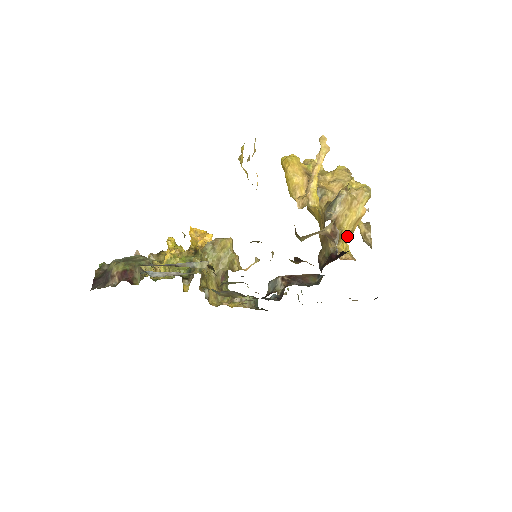
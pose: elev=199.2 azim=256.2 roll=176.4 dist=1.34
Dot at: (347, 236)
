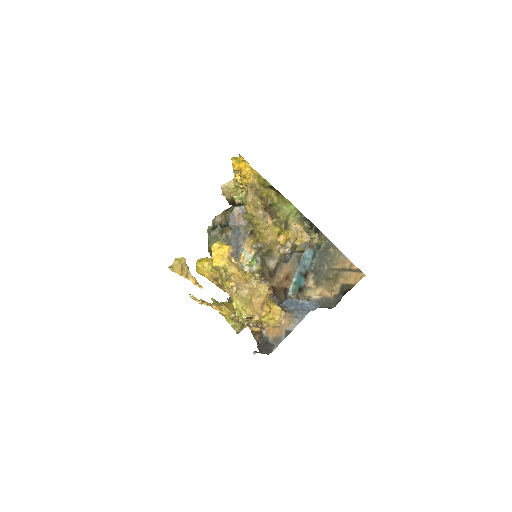
Dot at: (266, 315)
